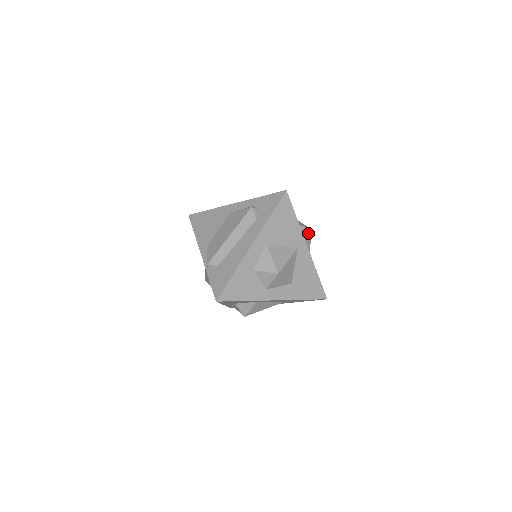
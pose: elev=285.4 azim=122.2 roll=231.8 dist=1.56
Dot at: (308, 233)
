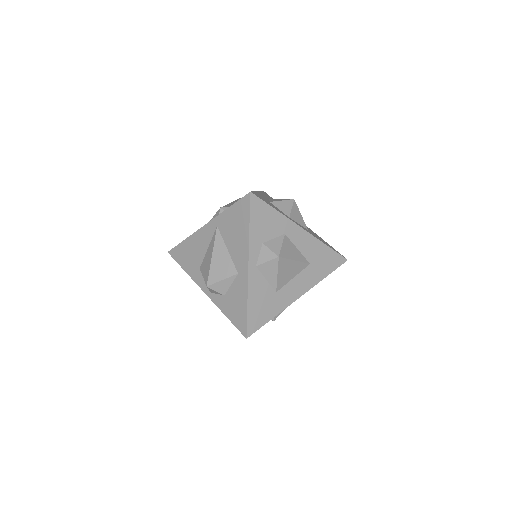
Dot at: occluded
